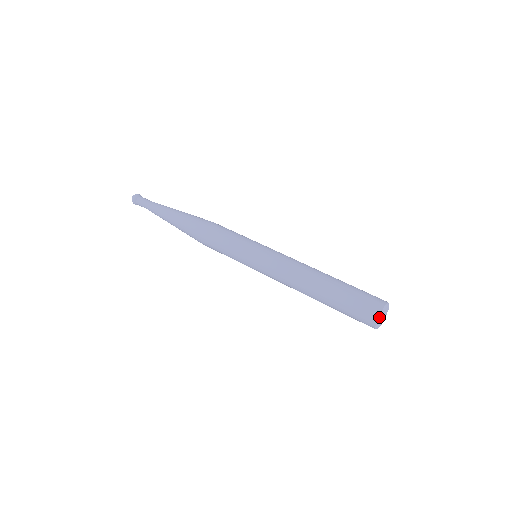
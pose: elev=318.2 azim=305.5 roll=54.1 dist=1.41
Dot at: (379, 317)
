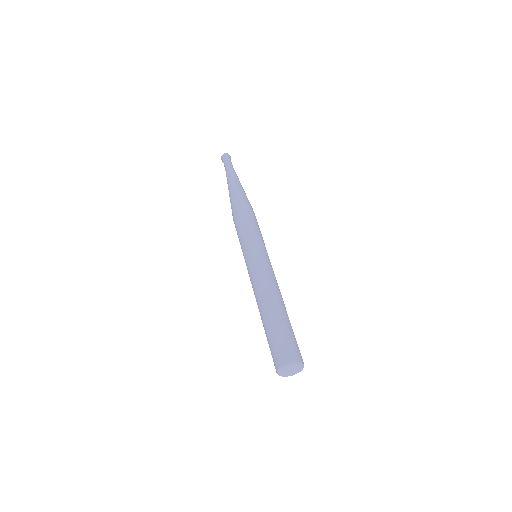
Dot at: (287, 364)
